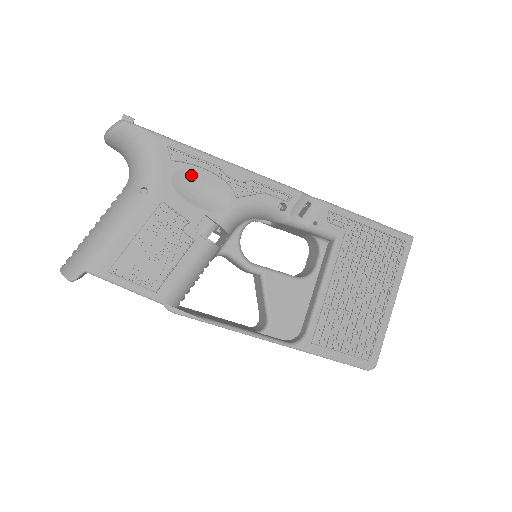
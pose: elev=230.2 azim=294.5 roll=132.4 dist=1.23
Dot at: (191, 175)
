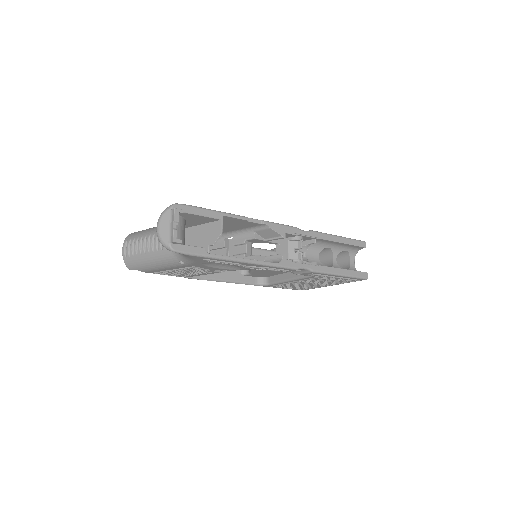
Dot at: occluded
